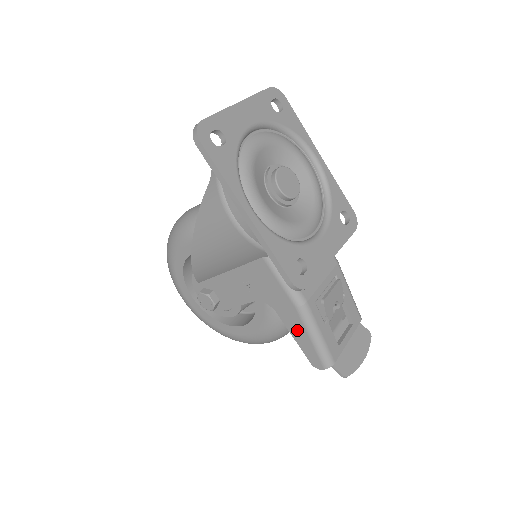
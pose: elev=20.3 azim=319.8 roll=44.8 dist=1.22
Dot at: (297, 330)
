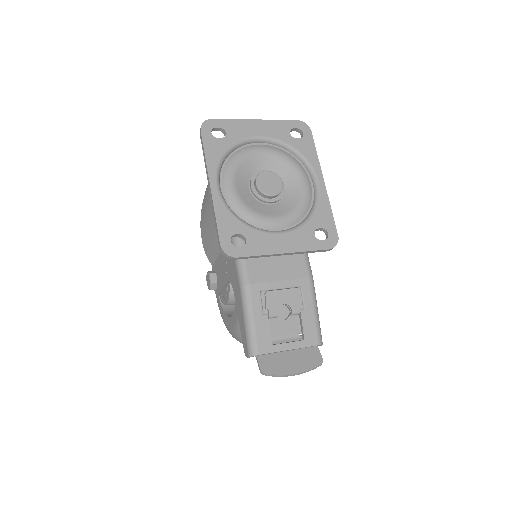
Dot at: (240, 311)
